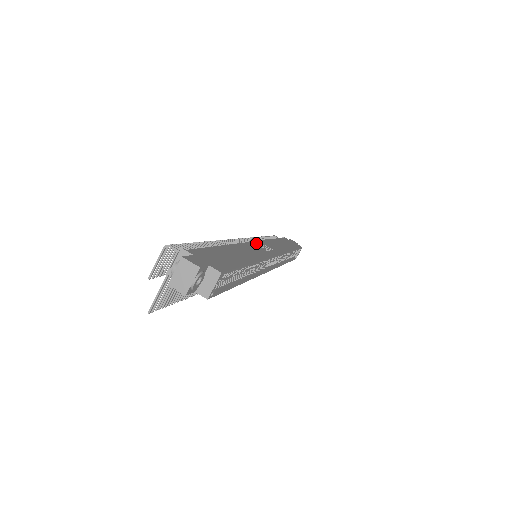
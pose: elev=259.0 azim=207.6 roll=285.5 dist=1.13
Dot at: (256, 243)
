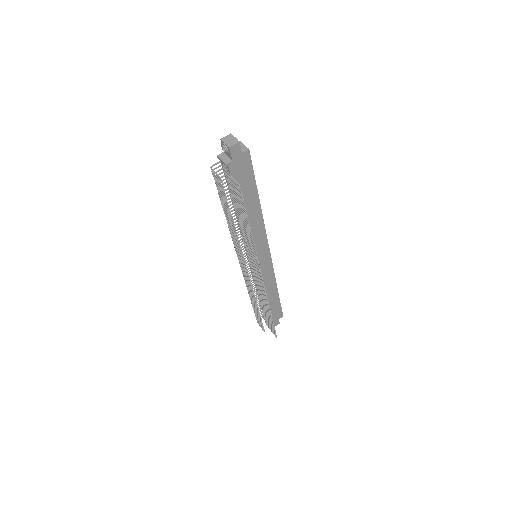
Dot at: occluded
